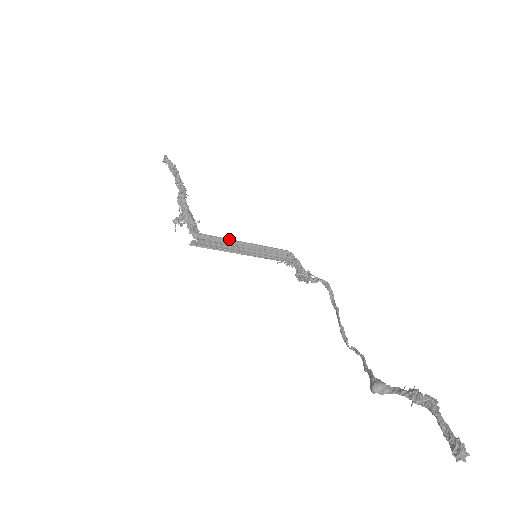
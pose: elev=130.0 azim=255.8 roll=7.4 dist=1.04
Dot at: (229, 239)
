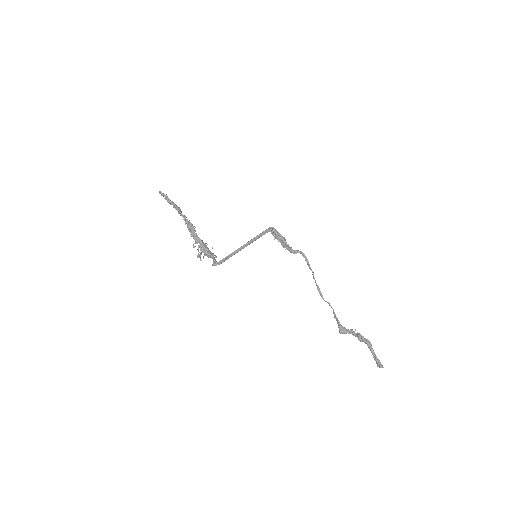
Dot at: (235, 251)
